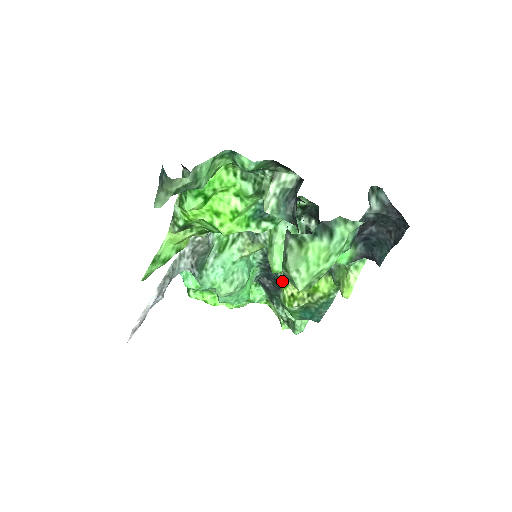
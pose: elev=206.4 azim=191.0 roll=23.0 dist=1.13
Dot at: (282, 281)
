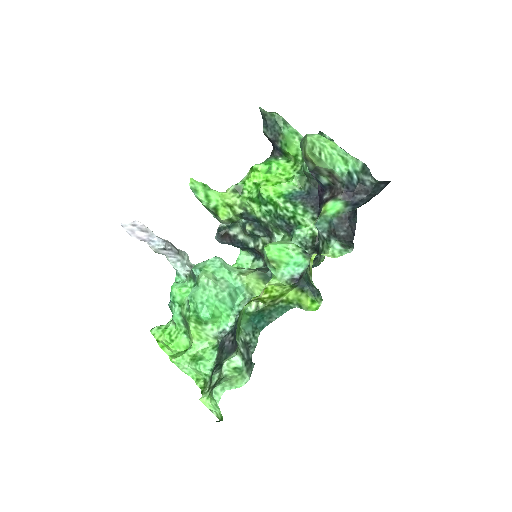
Dot at: occluded
